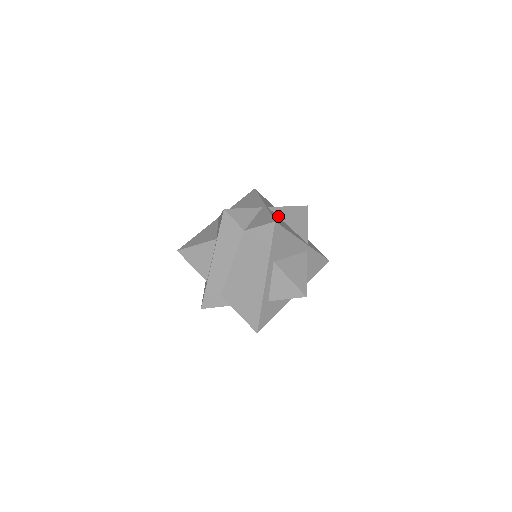
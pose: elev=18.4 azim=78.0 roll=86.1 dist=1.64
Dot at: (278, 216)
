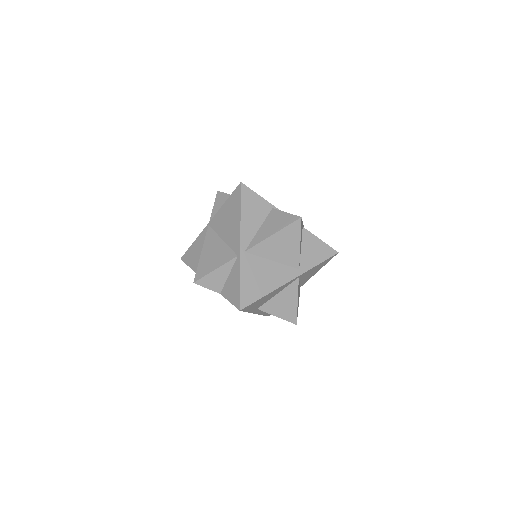
Dot at: (259, 256)
